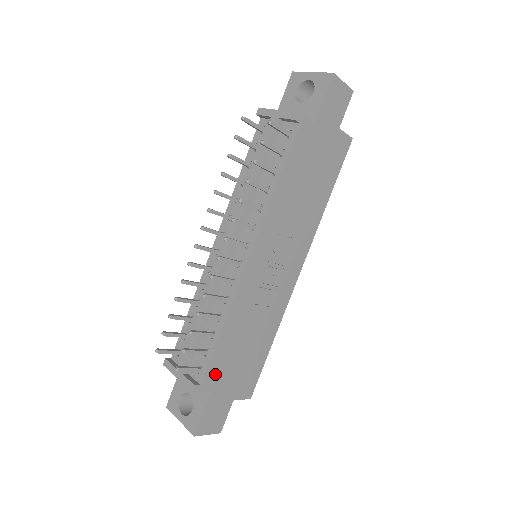
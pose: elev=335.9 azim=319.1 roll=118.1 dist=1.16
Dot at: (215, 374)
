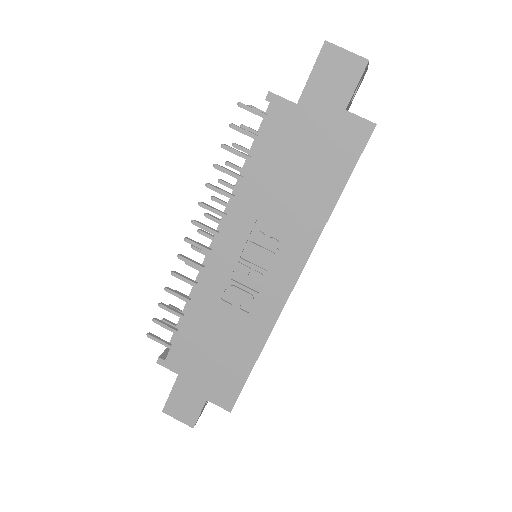
Dot at: (181, 358)
